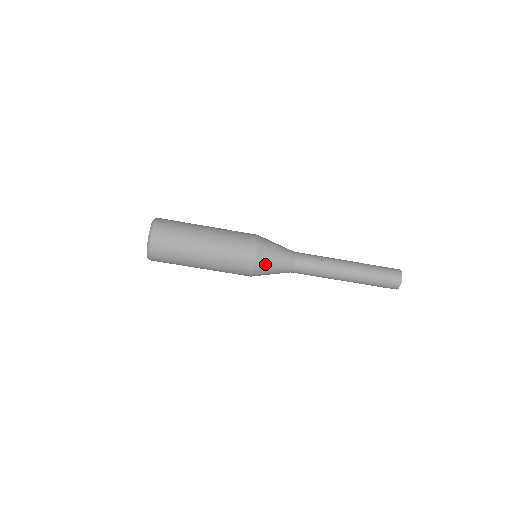
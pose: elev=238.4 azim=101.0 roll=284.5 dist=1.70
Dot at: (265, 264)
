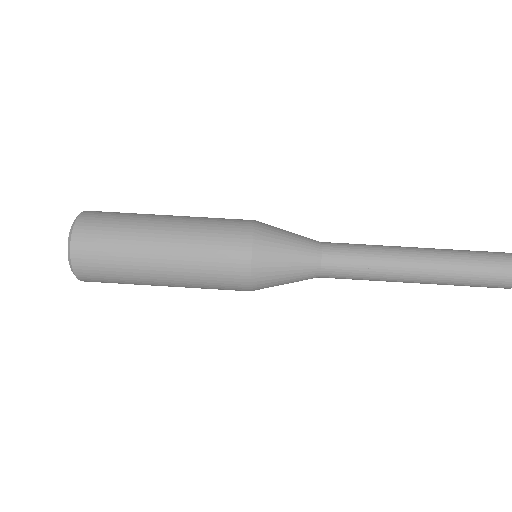
Dot at: (272, 228)
